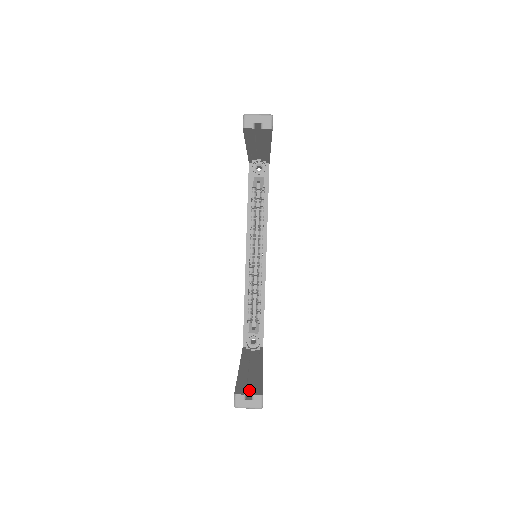
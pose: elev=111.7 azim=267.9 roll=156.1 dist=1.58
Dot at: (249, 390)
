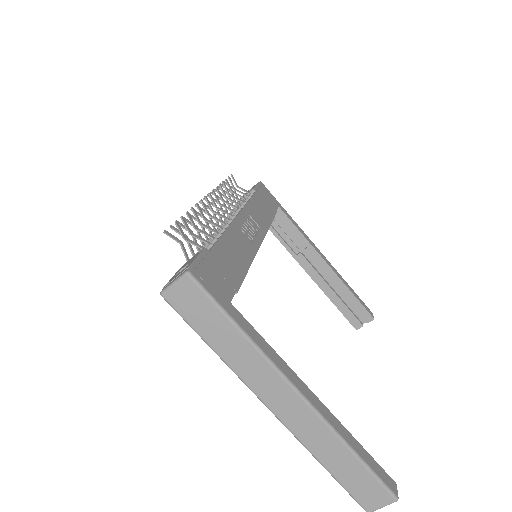
Dot at: (352, 308)
